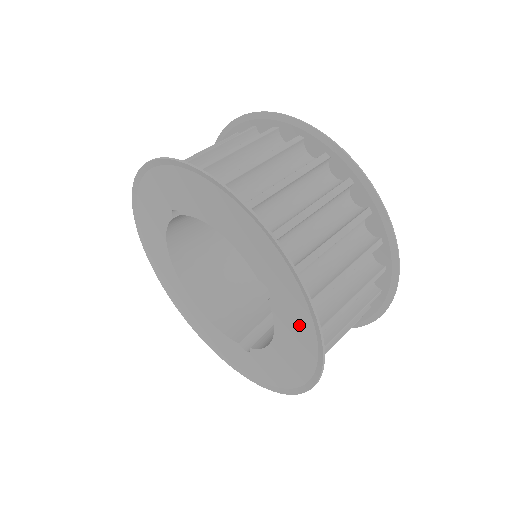
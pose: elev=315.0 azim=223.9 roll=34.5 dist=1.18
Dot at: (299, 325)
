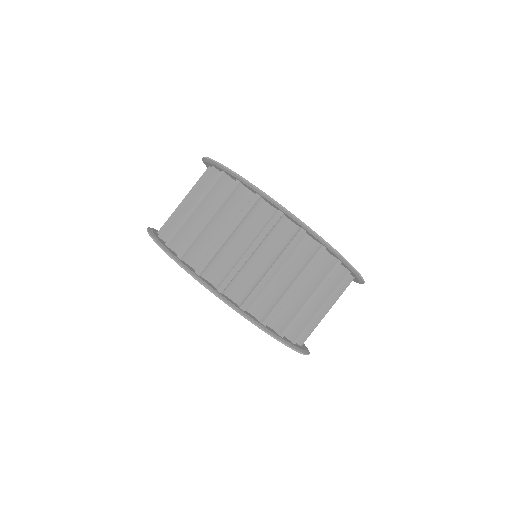
Dot at: occluded
